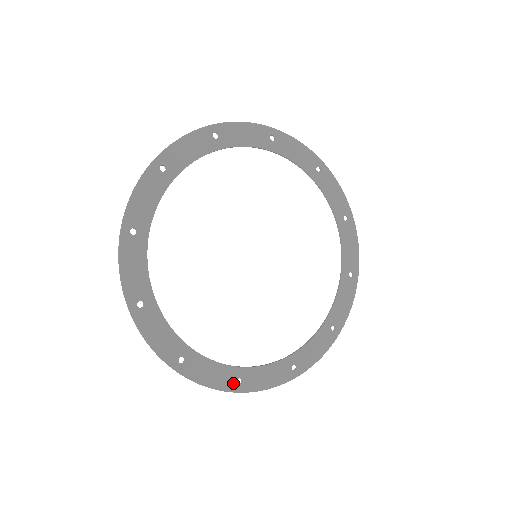
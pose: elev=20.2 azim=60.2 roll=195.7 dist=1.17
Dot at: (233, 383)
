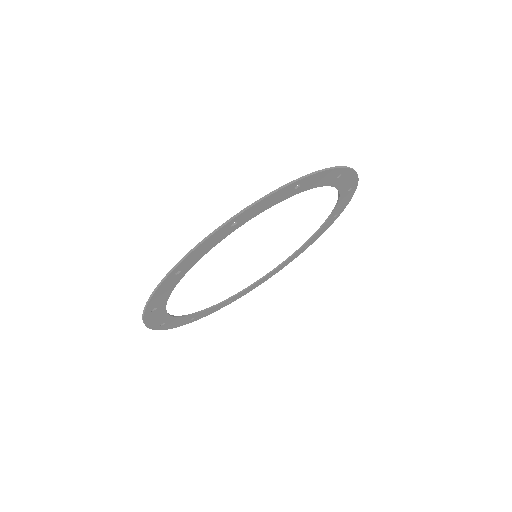
Dot at: (226, 304)
